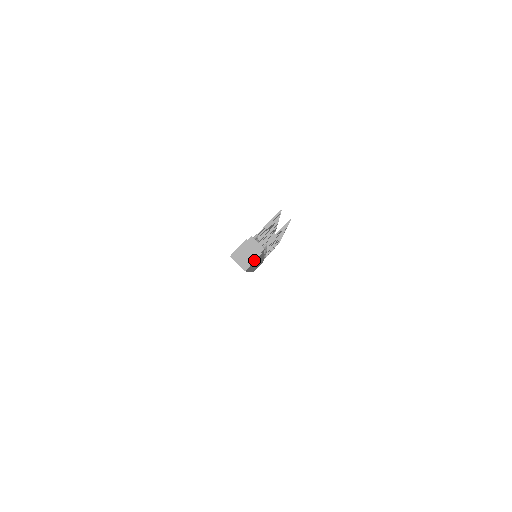
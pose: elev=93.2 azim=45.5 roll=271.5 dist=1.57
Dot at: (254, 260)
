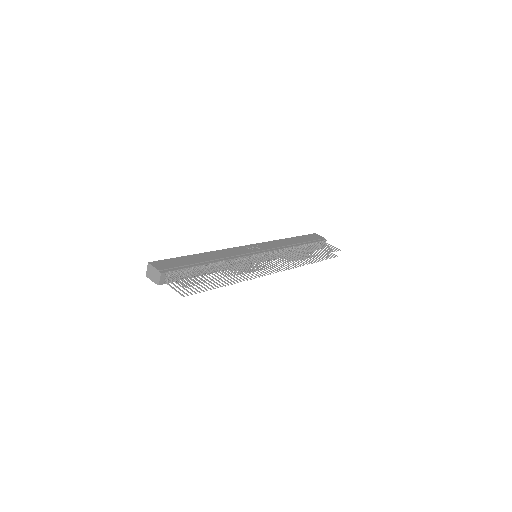
Dot at: (152, 280)
